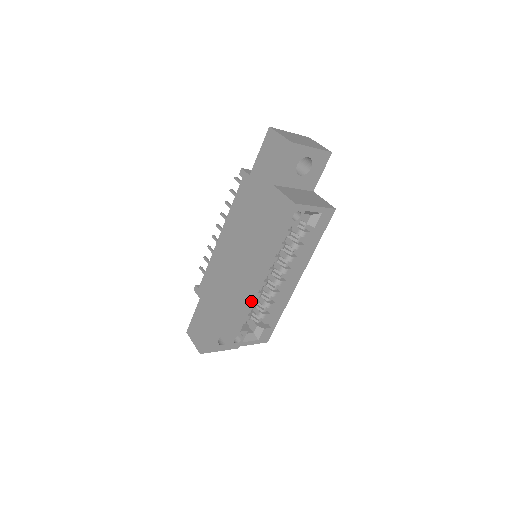
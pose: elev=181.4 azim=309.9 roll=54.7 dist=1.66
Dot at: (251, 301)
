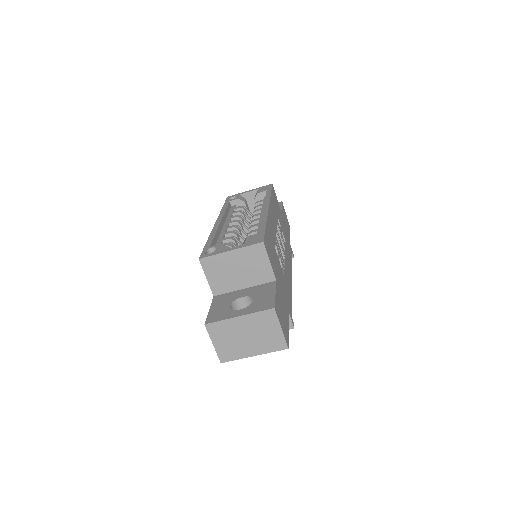
Dot at: (213, 231)
